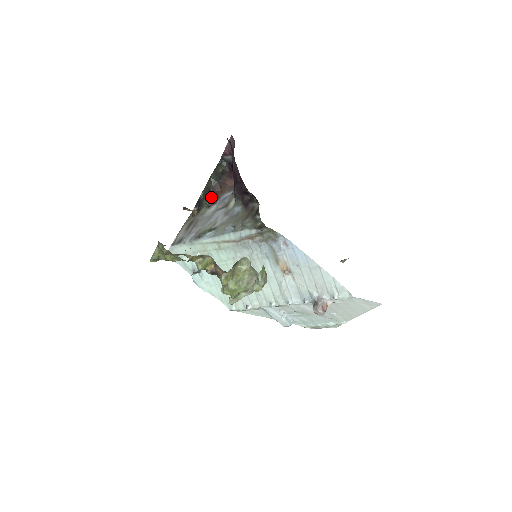
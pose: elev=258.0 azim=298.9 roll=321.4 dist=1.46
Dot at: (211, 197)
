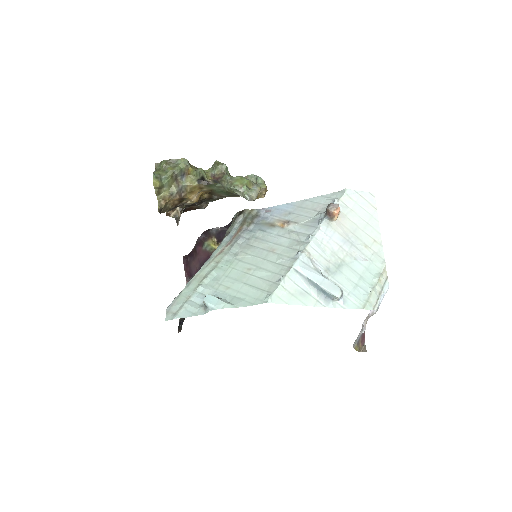
Dot at: occluded
